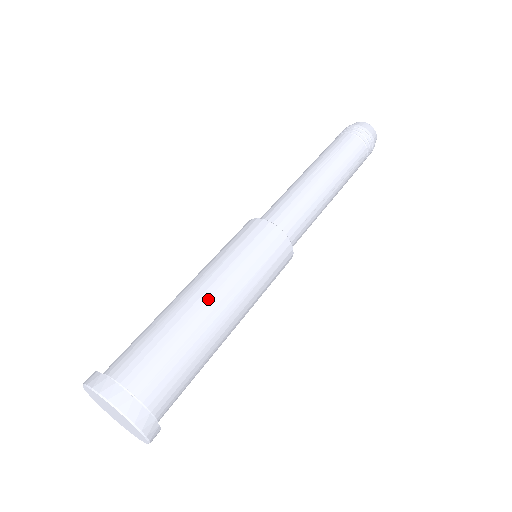
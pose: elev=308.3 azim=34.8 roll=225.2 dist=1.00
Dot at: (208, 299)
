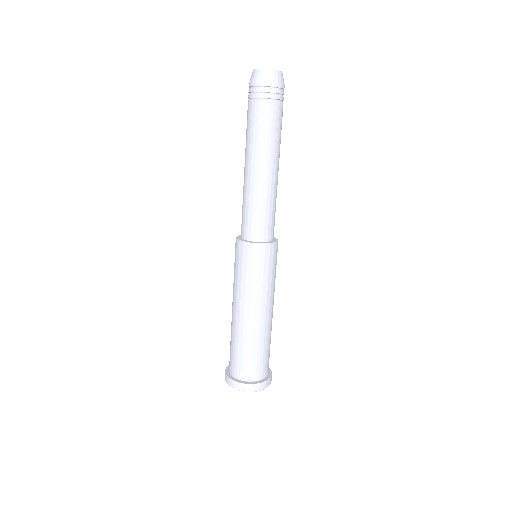
Dot at: (248, 318)
